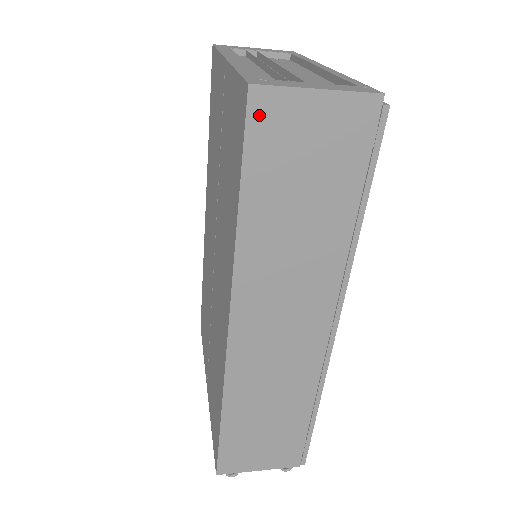
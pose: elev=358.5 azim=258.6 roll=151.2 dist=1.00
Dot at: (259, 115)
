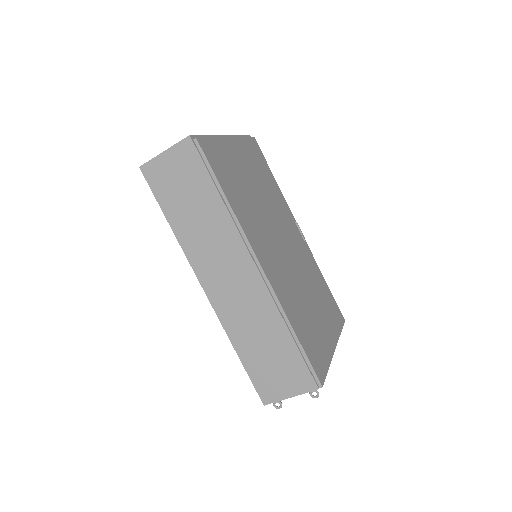
Dot at: (150, 176)
